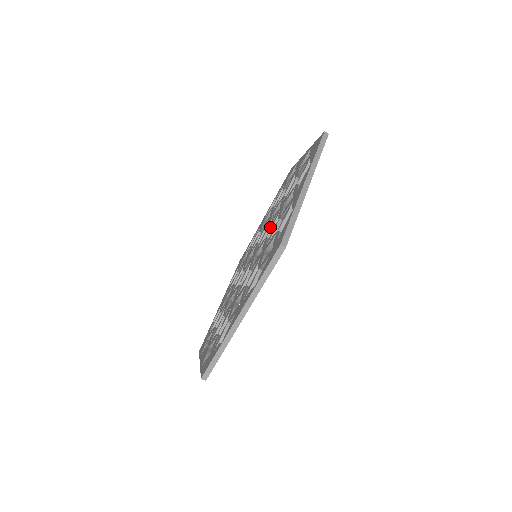
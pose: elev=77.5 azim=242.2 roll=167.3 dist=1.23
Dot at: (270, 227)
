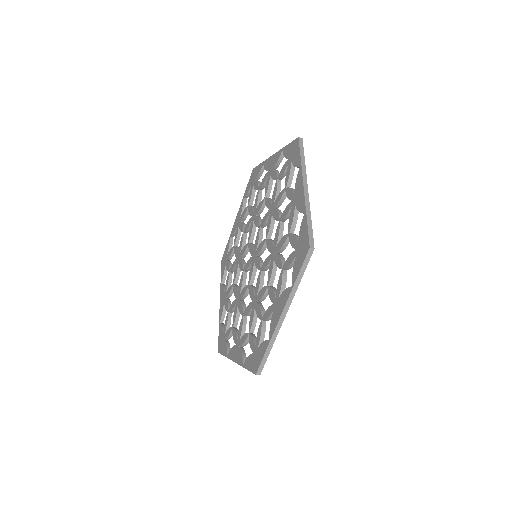
Dot at: (267, 241)
